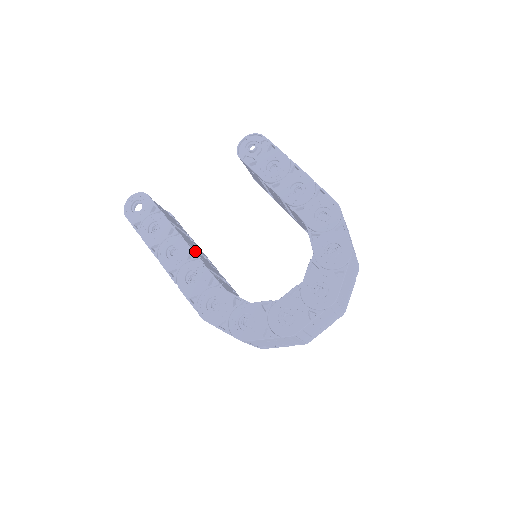
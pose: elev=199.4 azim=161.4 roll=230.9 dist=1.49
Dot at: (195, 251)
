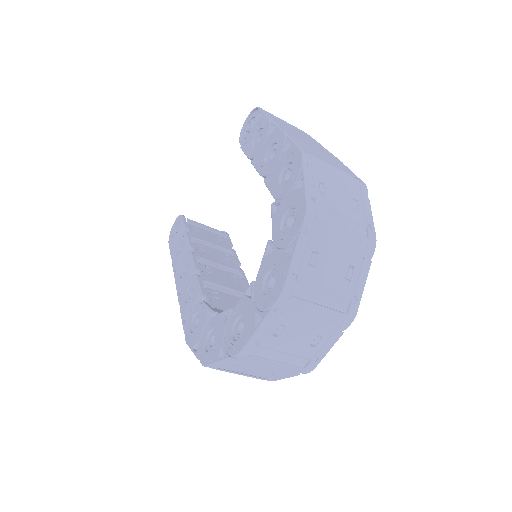
Dot at: (204, 264)
